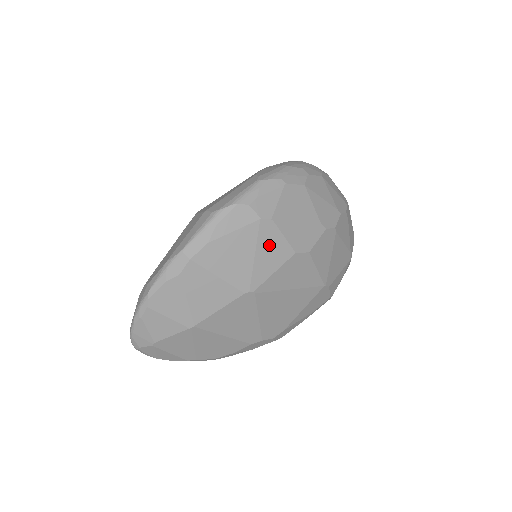
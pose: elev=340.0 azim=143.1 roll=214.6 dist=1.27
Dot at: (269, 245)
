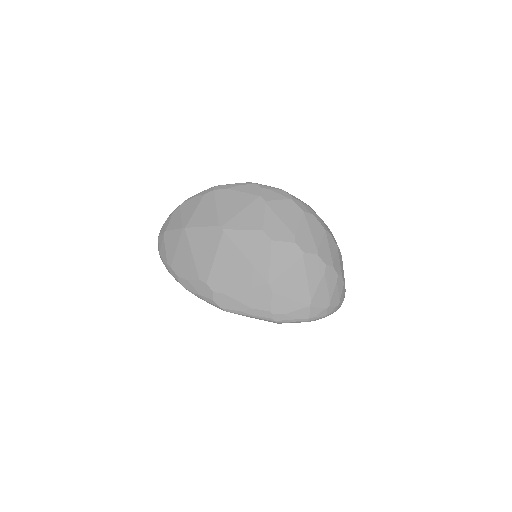
Dot at: (253, 213)
